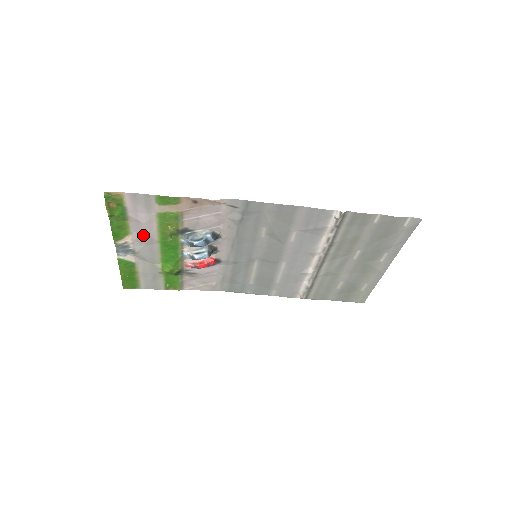
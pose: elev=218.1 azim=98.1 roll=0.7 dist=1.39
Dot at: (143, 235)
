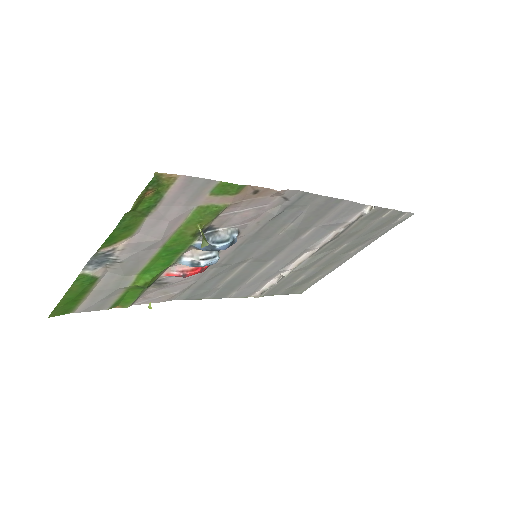
Dot at: (150, 237)
